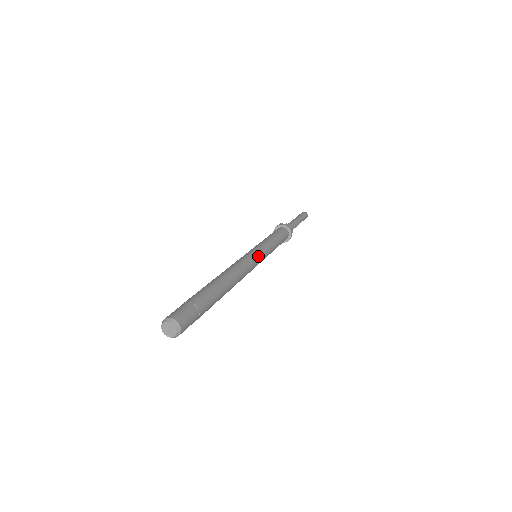
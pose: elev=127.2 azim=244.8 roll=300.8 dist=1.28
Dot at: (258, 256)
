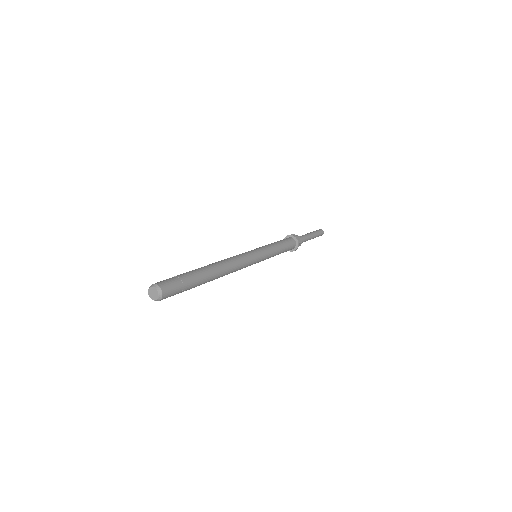
Dot at: (257, 258)
